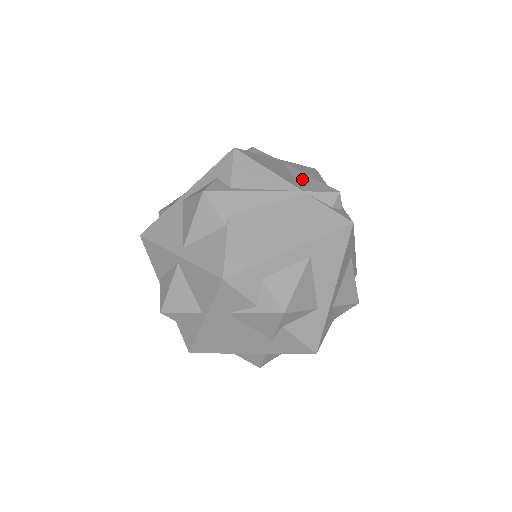
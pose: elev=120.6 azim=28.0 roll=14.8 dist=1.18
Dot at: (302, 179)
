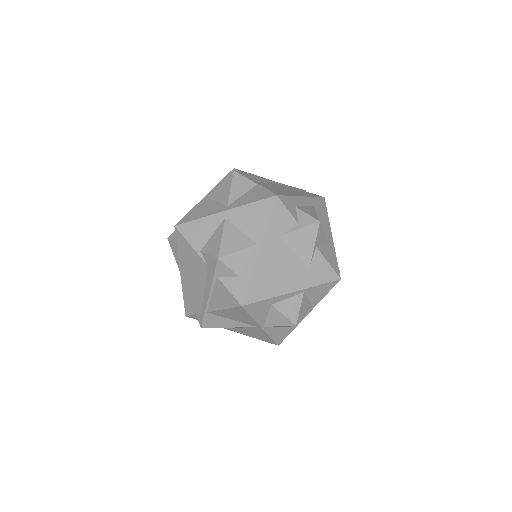
Dot at: occluded
